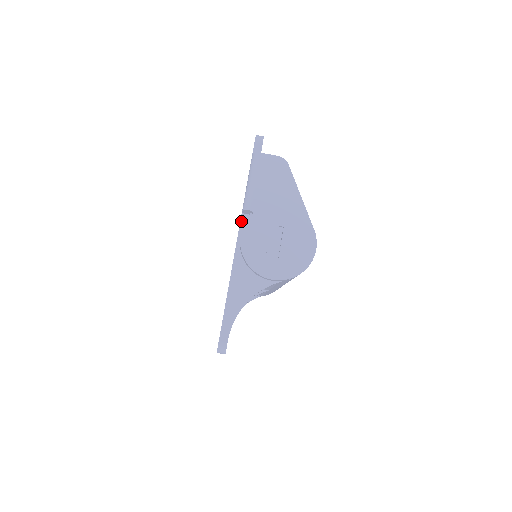
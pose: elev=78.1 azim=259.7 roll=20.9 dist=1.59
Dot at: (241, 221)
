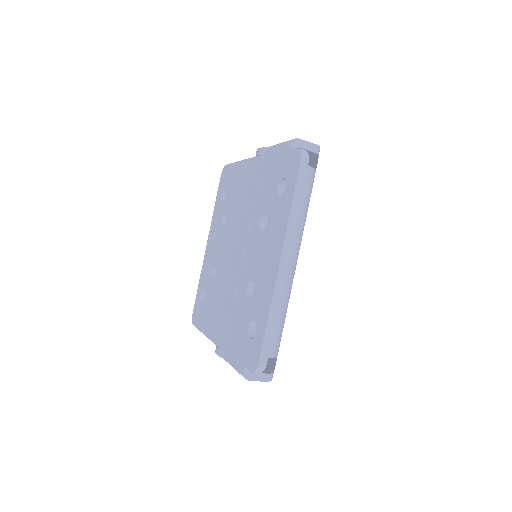
Dot at: (222, 350)
